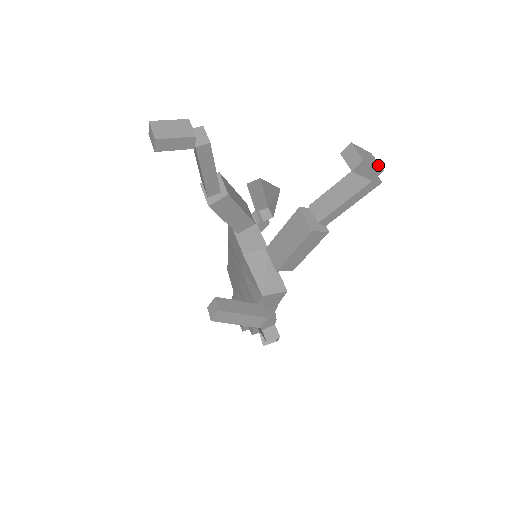
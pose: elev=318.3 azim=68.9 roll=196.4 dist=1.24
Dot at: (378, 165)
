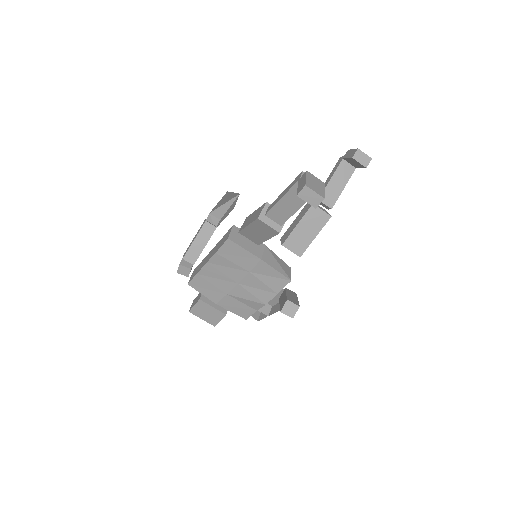
Dot at: occluded
